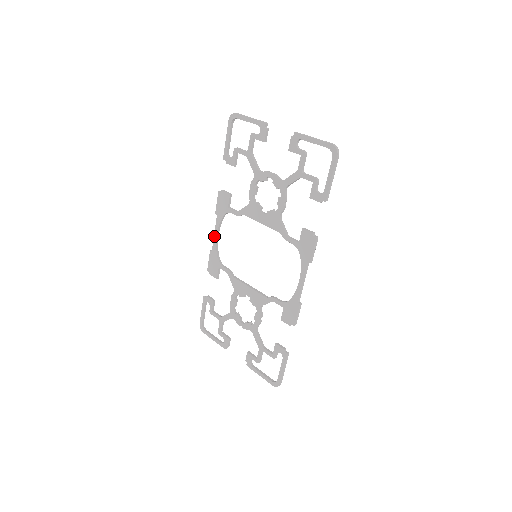
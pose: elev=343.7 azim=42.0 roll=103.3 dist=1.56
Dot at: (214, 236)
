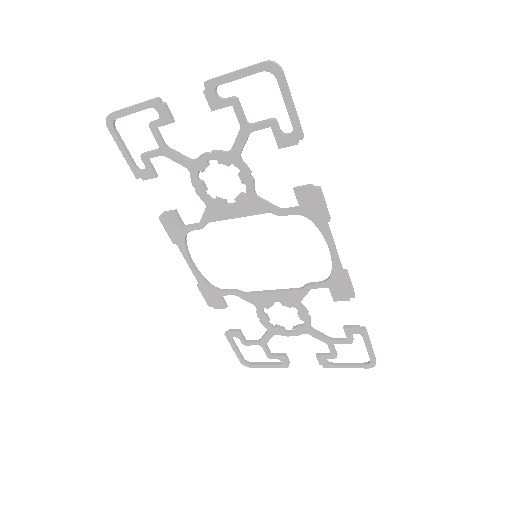
Dot at: (190, 268)
